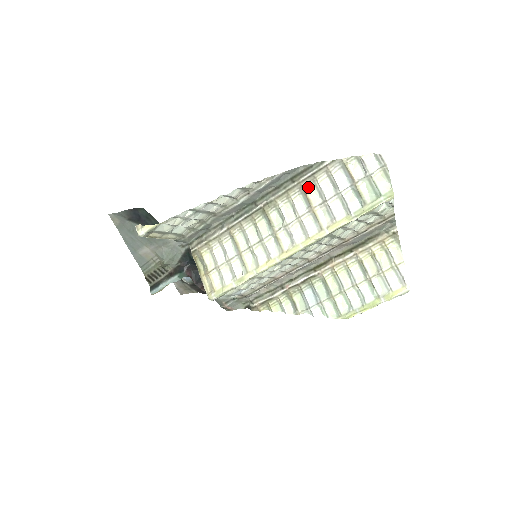
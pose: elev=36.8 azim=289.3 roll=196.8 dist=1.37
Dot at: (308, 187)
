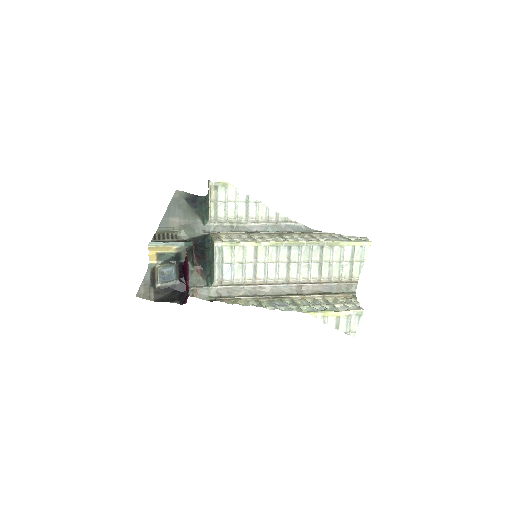
Dot at: occluded
